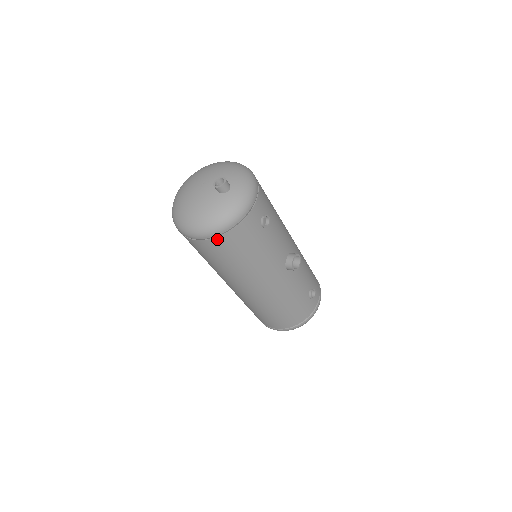
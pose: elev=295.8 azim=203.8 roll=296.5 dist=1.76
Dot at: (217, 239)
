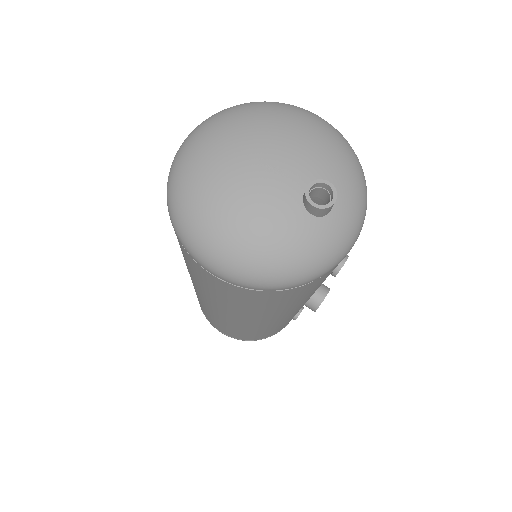
Dot at: (258, 291)
